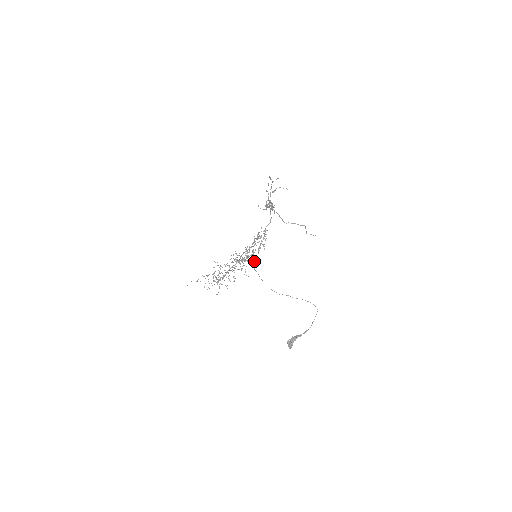
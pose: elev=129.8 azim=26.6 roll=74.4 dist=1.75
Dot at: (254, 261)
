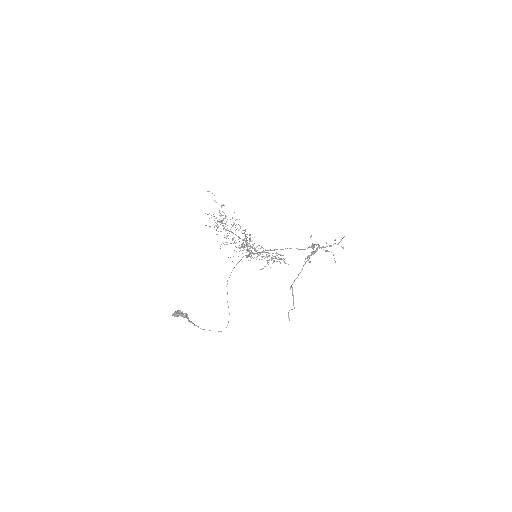
Dot at: occluded
